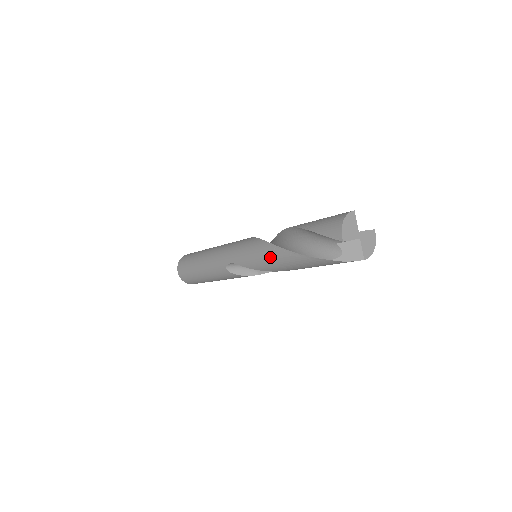
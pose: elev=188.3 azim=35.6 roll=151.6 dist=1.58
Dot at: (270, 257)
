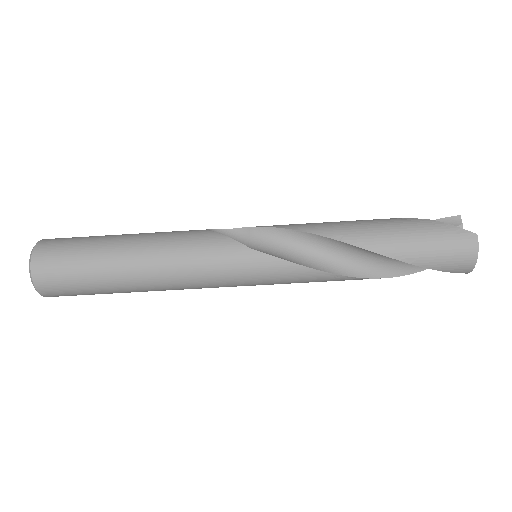
Dot at: occluded
